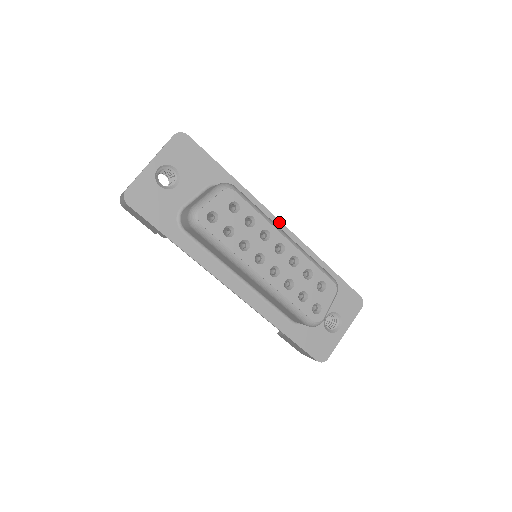
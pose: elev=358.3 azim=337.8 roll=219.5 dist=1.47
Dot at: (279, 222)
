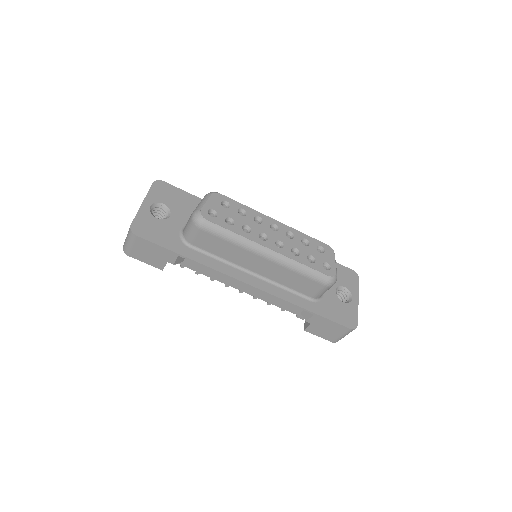
Dot at: occluded
